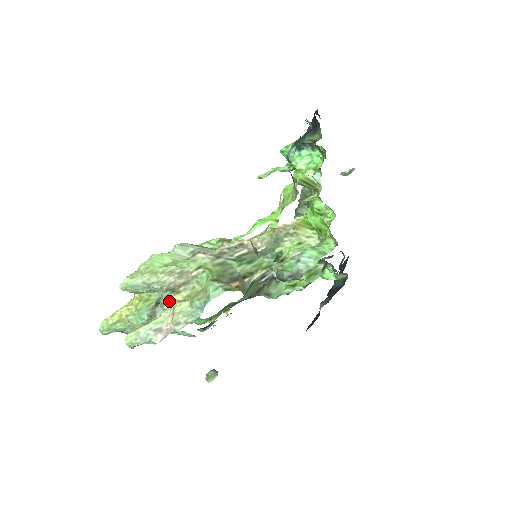
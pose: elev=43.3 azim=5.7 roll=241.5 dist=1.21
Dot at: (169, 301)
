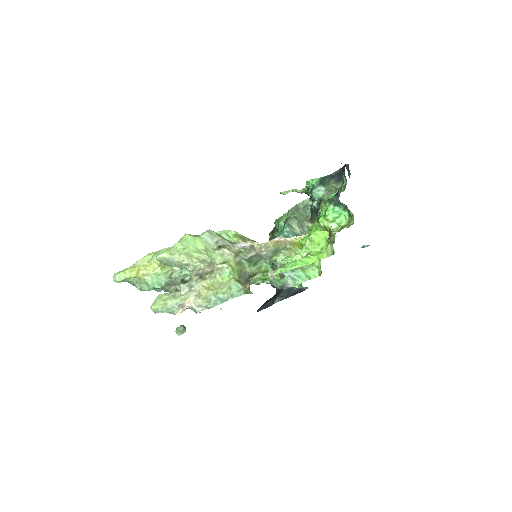
Dot at: (197, 285)
